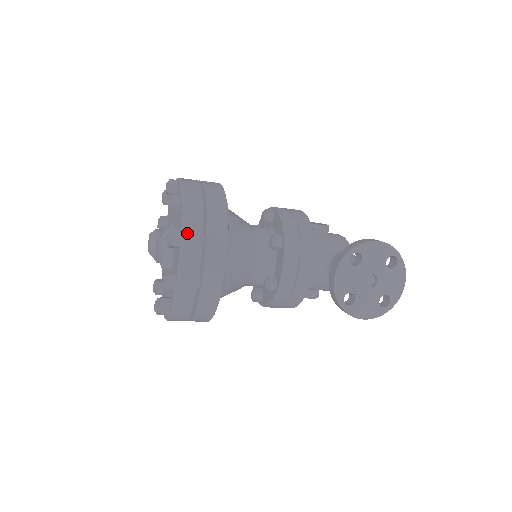
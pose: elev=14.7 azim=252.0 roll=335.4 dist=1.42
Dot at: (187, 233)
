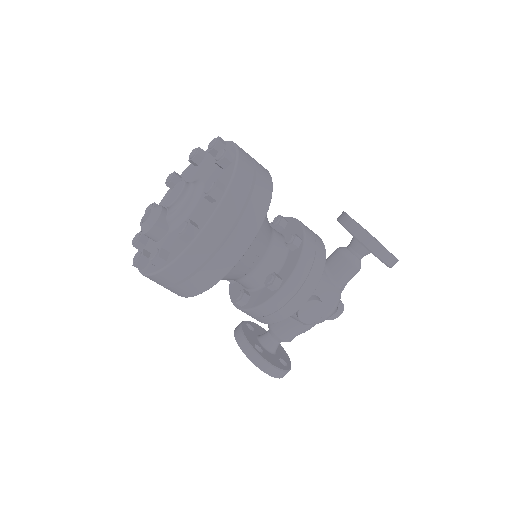
Dot at: occluded
